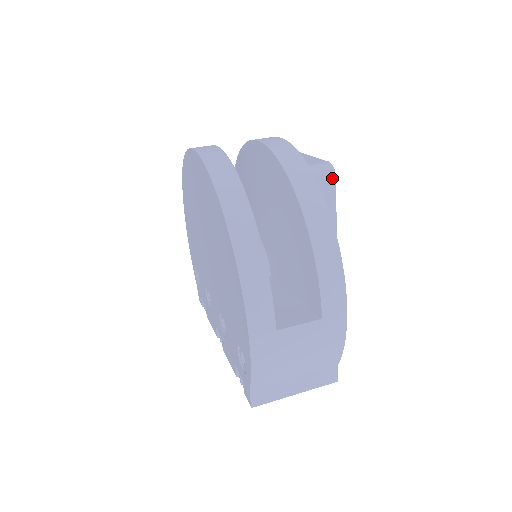
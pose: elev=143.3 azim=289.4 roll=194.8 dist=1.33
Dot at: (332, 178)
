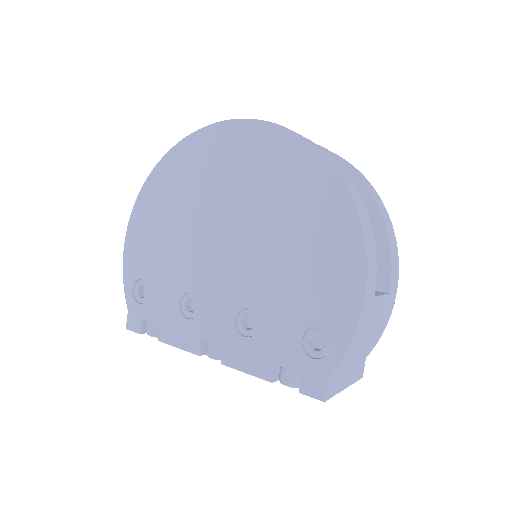
Dot at: occluded
